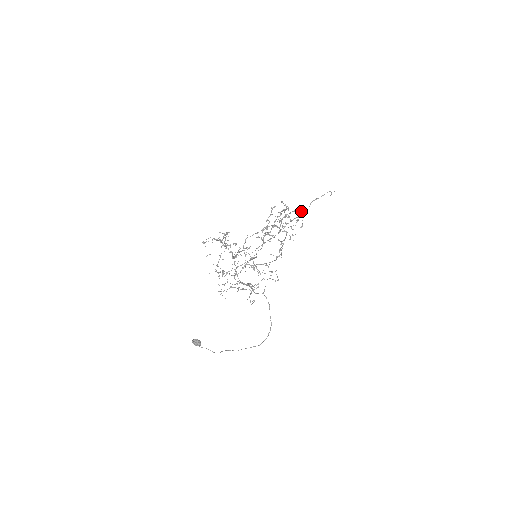
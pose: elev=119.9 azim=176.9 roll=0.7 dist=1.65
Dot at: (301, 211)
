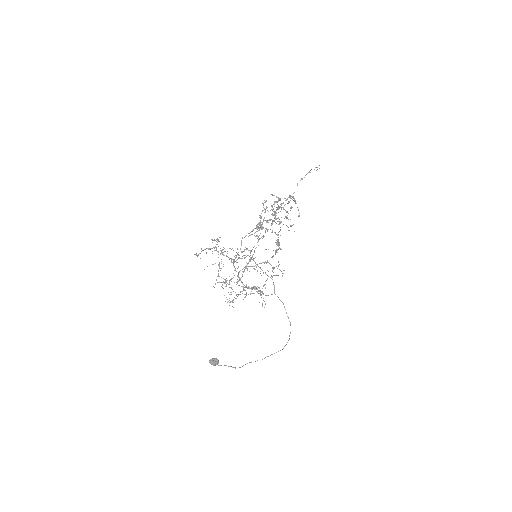
Dot at: (294, 199)
